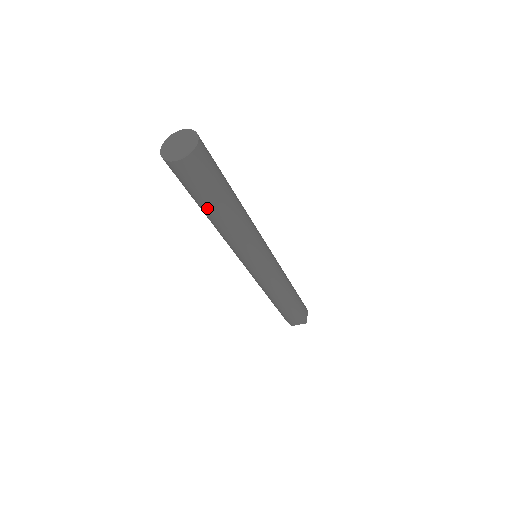
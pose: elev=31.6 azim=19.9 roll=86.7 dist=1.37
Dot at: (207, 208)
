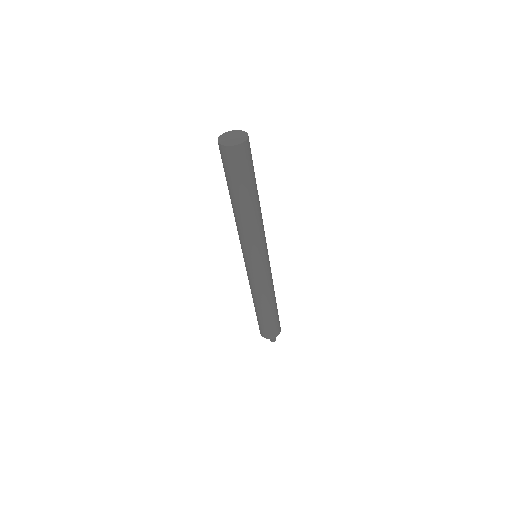
Dot at: (252, 191)
